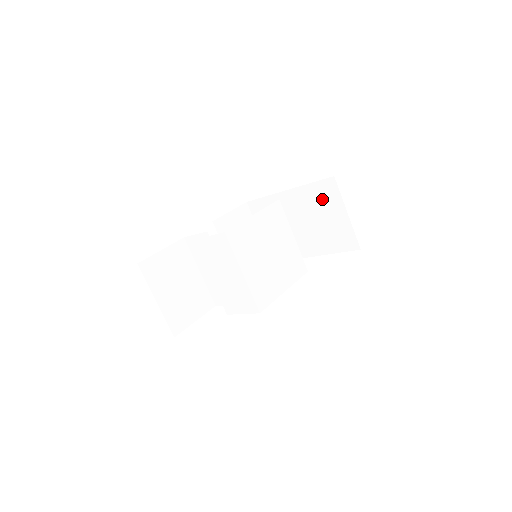
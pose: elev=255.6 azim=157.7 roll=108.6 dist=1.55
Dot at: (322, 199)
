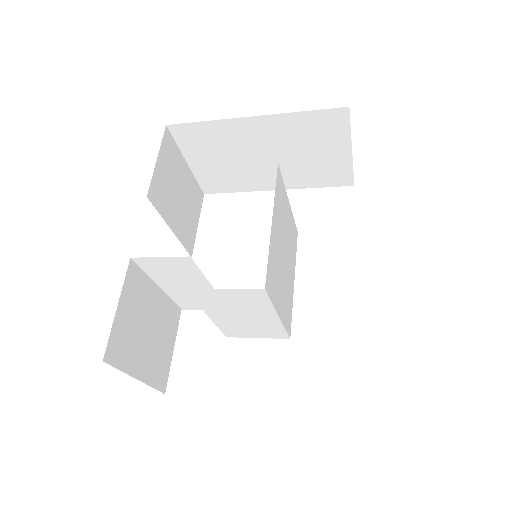
Dot at: (316, 132)
